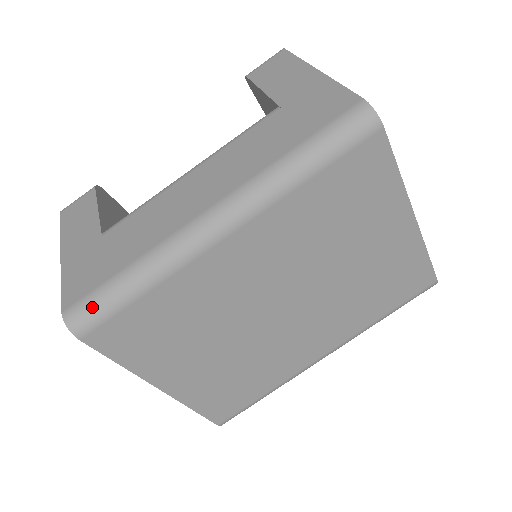
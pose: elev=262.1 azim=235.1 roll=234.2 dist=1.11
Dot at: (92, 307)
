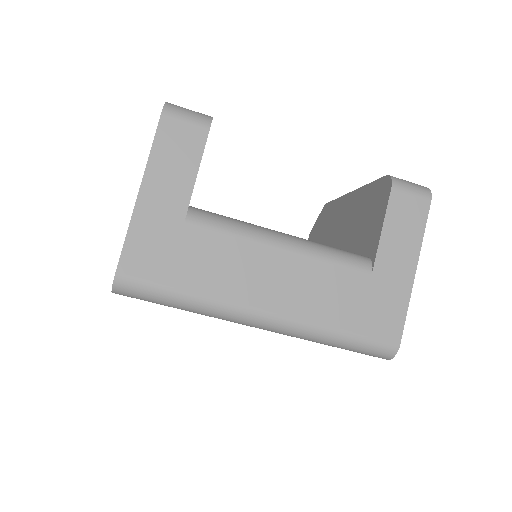
Dot at: (141, 293)
